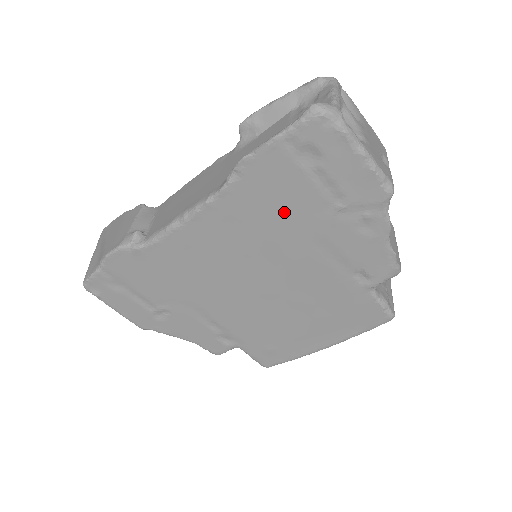
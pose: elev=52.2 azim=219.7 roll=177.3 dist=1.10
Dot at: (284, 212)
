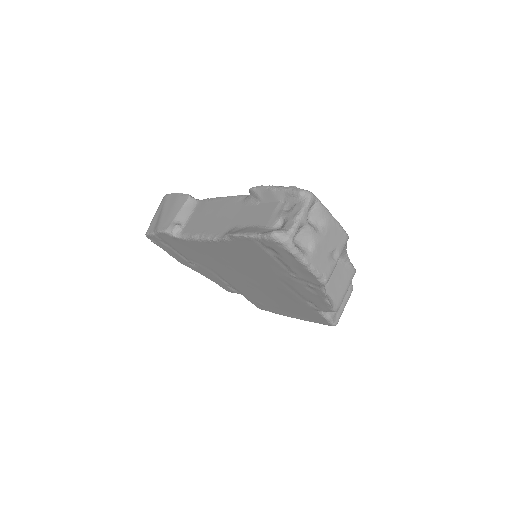
Dot at: (260, 263)
